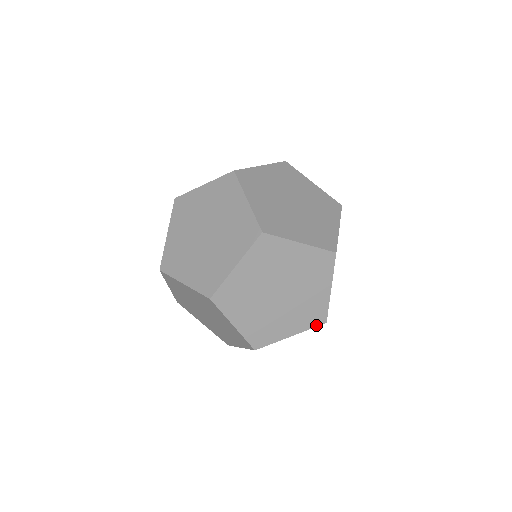
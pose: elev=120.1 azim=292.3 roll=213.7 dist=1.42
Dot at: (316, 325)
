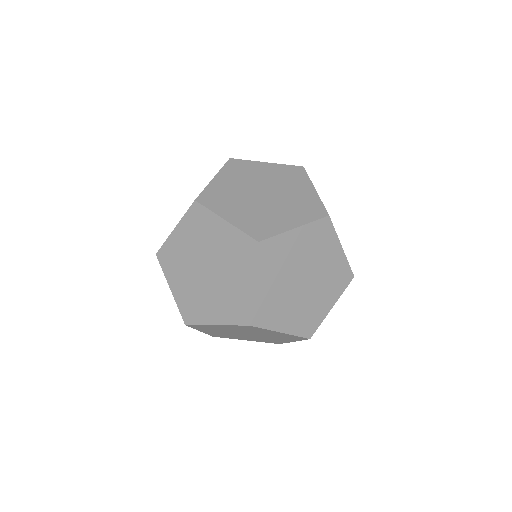
Dot at: (347, 284)
